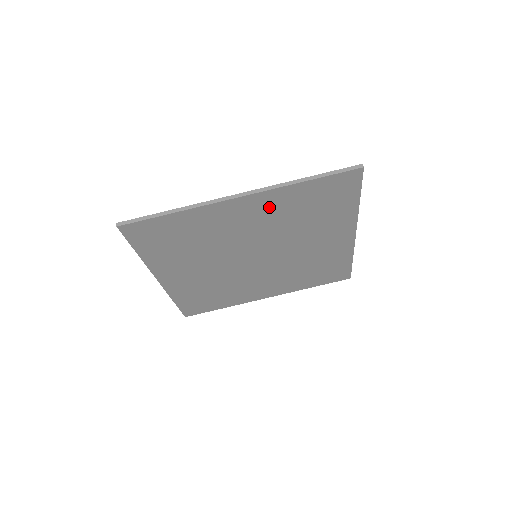
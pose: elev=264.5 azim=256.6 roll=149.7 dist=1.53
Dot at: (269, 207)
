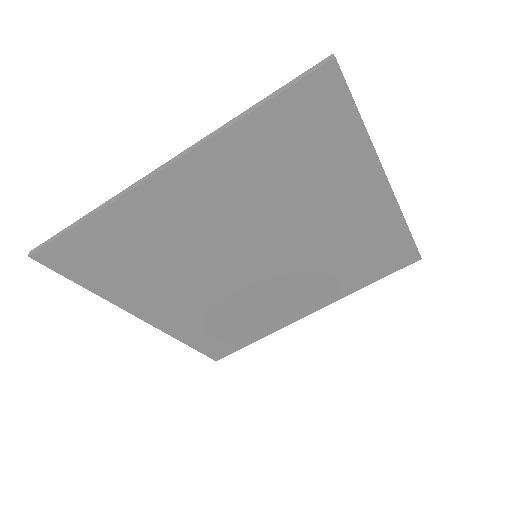
Dot at: (222, 173)
